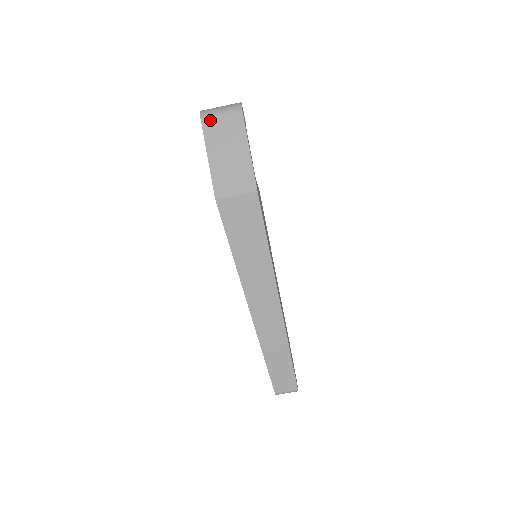
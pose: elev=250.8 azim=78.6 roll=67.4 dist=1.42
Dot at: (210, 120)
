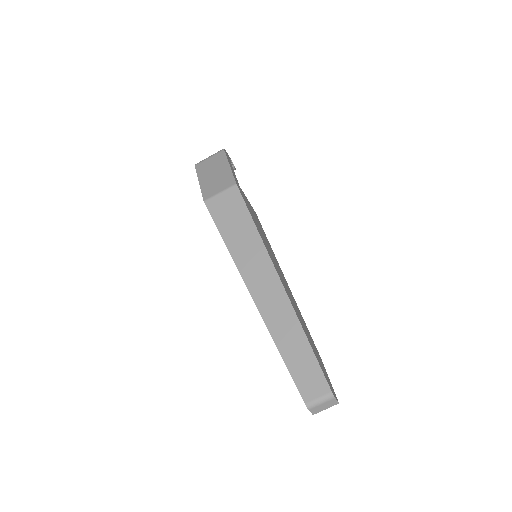
Dot at: (201, 163)
